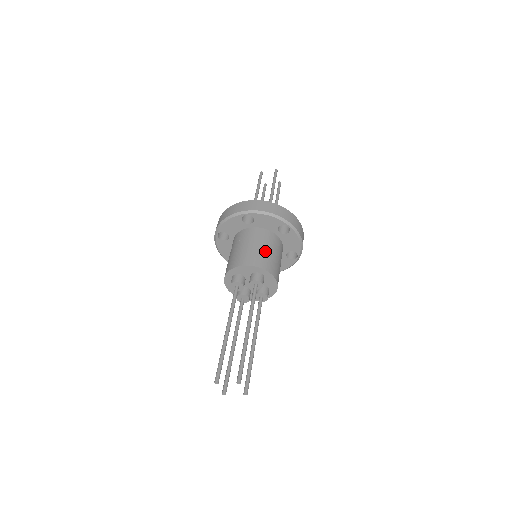
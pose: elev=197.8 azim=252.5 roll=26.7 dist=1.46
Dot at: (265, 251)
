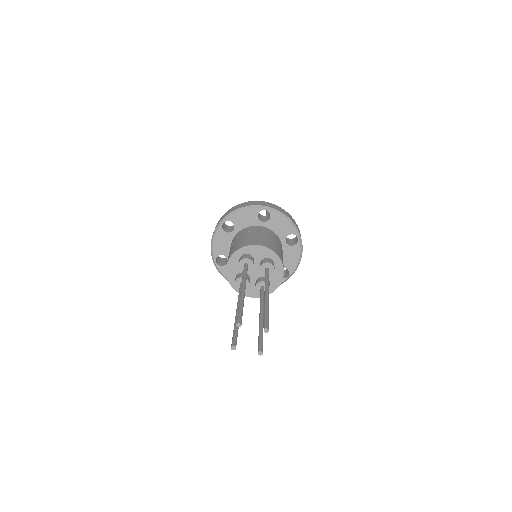
Dot at: (278, 246)
